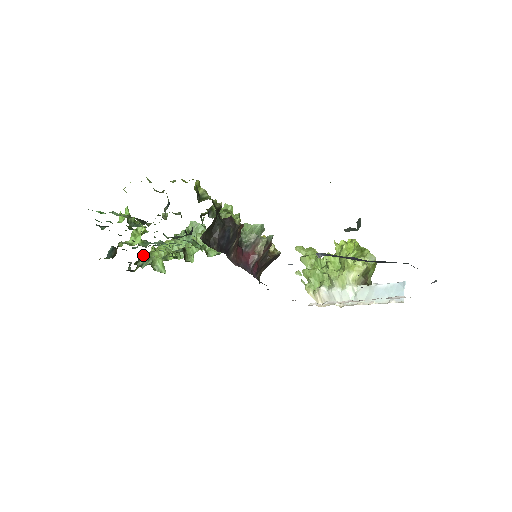
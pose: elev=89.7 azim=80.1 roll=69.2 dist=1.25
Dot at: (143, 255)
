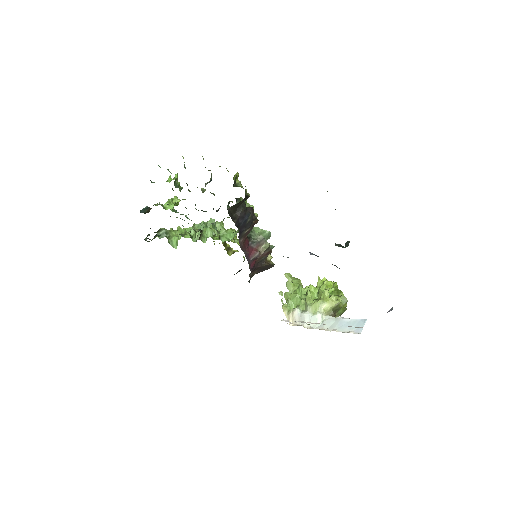
Dot at: (164, 228)
